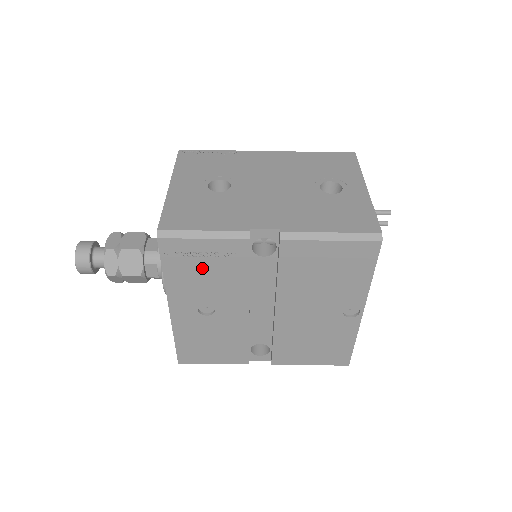
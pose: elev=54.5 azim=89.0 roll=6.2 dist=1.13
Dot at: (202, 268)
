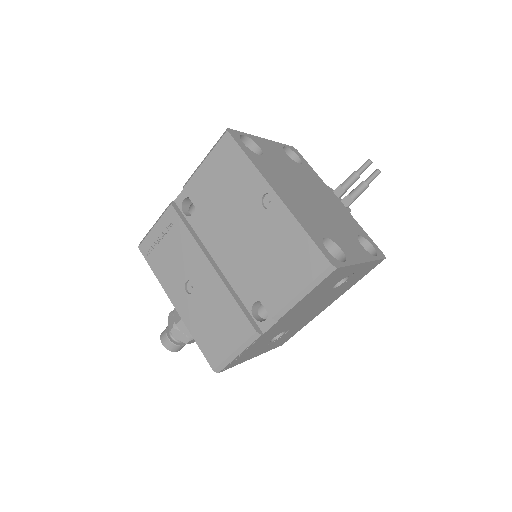
Dot at: (166, 250)
